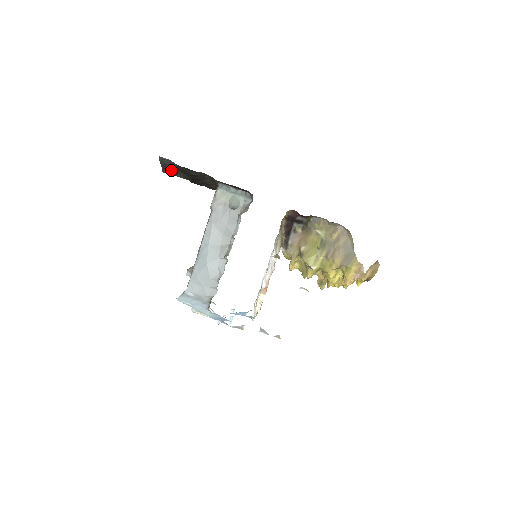
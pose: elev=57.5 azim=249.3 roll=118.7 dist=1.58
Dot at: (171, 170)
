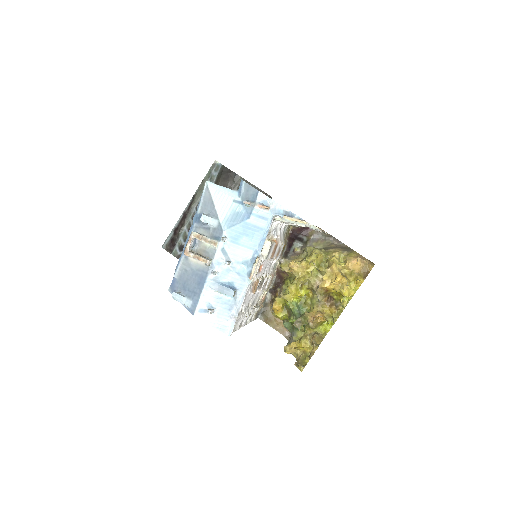
Dot at: (187, 221)
